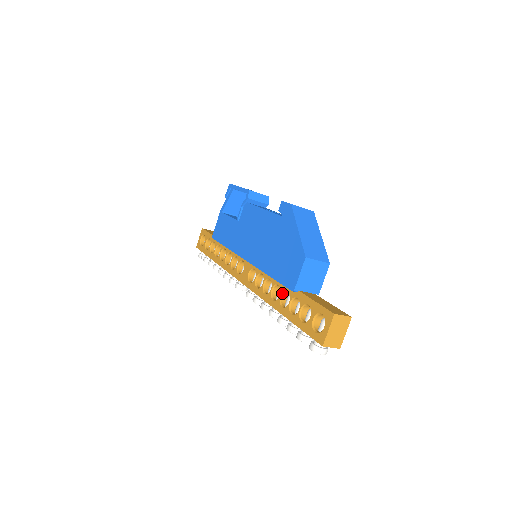
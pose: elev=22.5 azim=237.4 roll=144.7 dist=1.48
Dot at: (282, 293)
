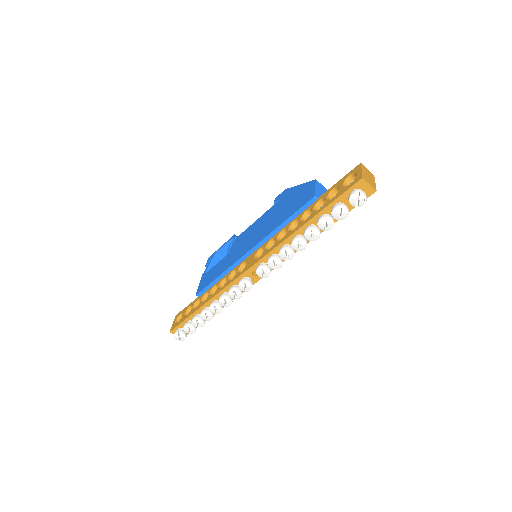
Dot at: (301, 217)
